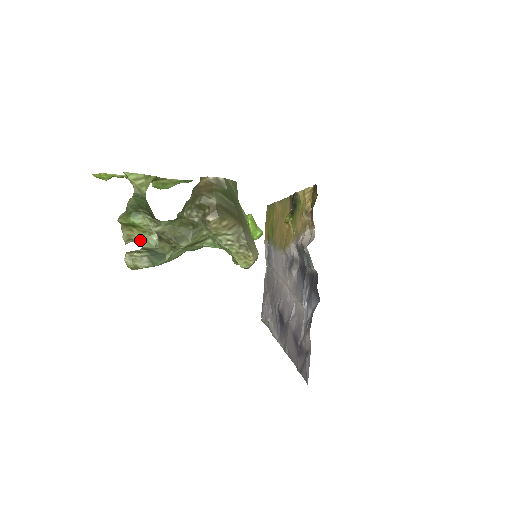
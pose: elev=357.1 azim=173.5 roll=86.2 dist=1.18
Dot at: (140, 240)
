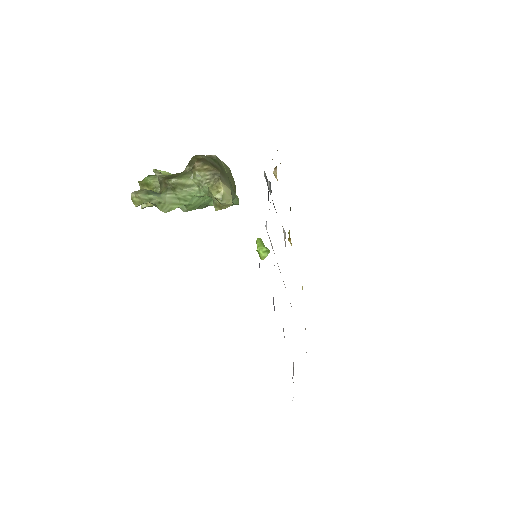
Dot at: occluded
